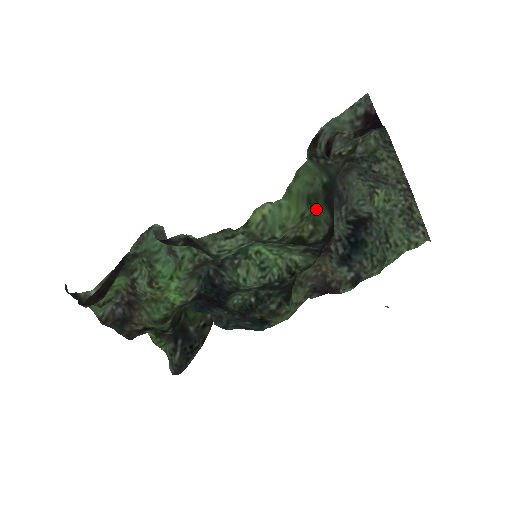
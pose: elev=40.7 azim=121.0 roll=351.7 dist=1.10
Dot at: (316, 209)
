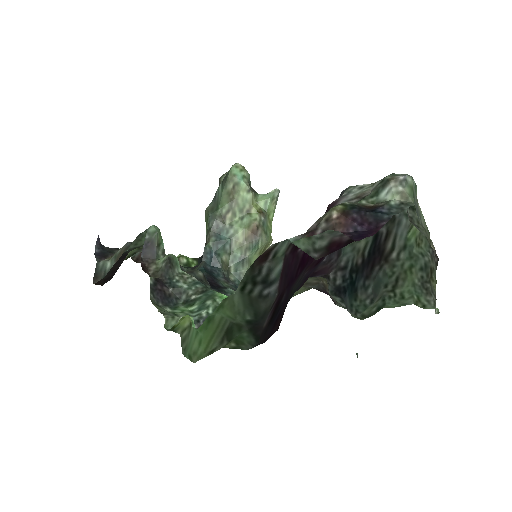
Dot at: (238, 335)
